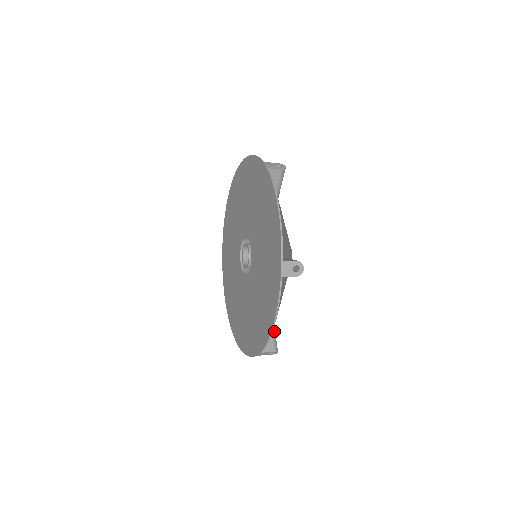
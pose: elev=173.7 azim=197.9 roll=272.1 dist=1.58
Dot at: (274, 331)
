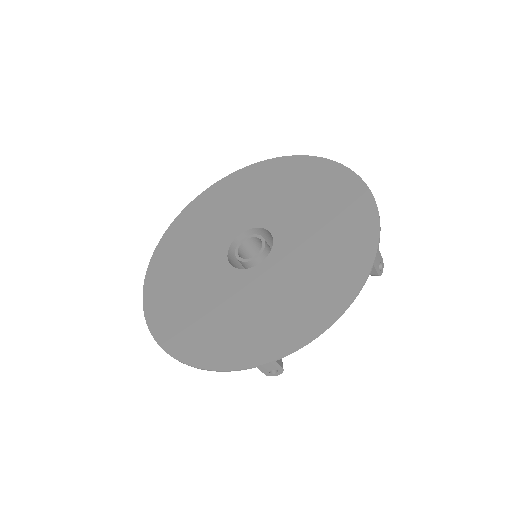
Dot at: occluded
